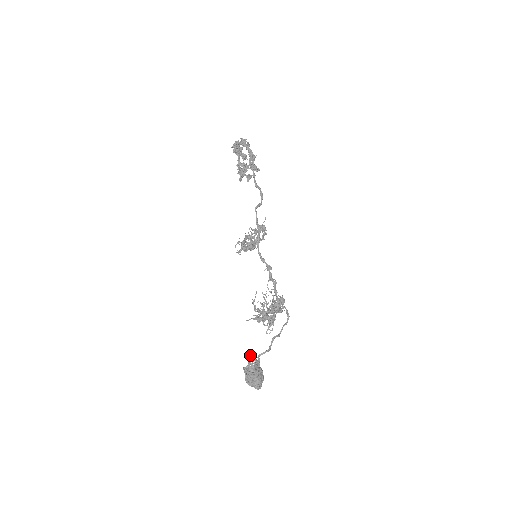
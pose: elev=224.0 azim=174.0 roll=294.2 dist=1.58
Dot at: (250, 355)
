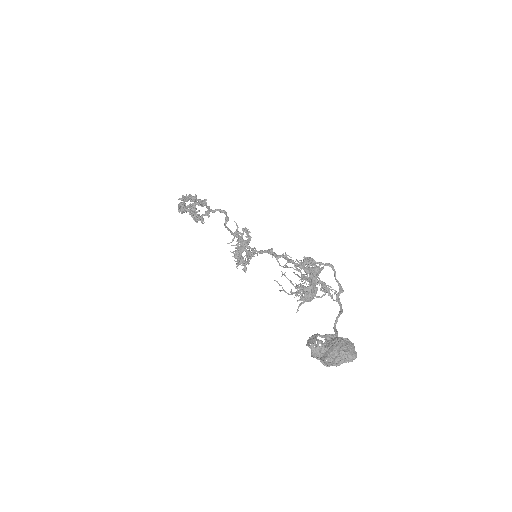
Dot at: (310, 338)
